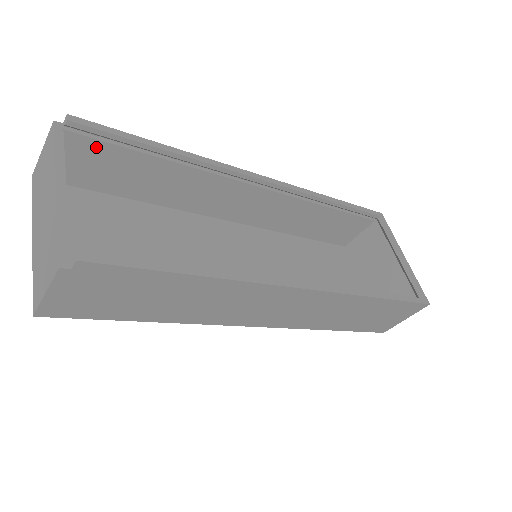
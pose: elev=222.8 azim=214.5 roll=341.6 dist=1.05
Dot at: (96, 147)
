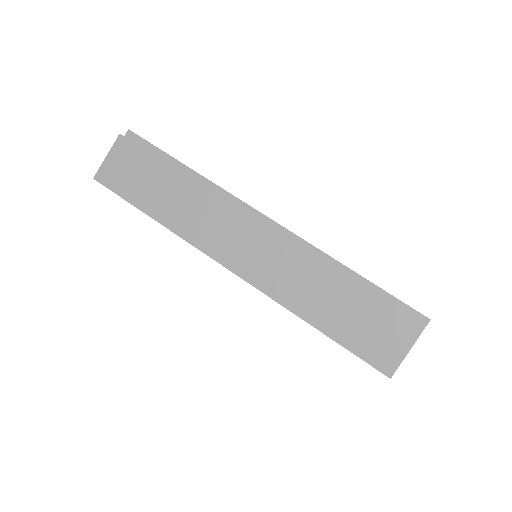
Dot at: occluded
